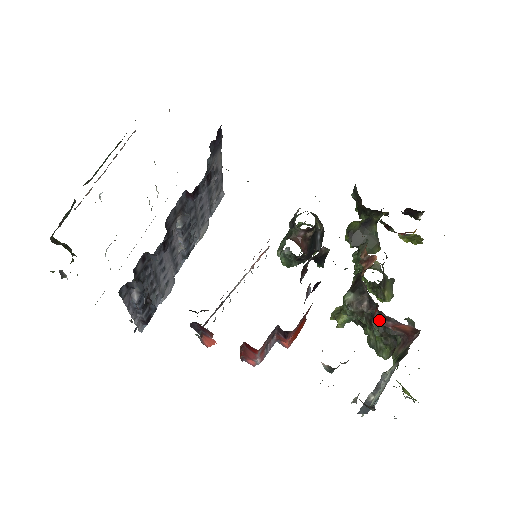
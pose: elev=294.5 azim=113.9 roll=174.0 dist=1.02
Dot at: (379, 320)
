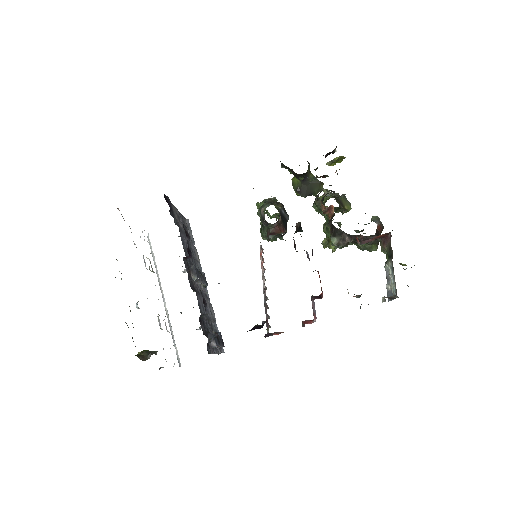
Dot at: (362, 242)
